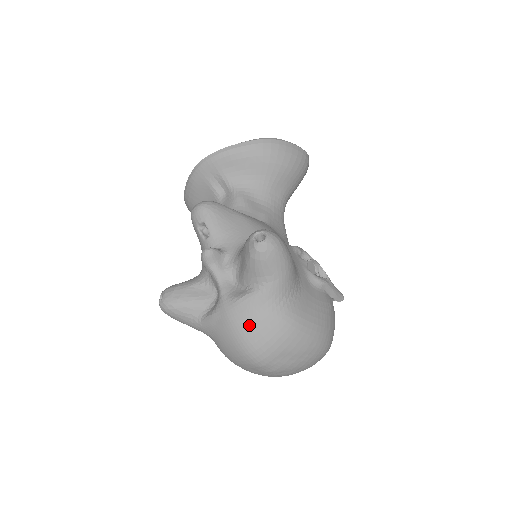
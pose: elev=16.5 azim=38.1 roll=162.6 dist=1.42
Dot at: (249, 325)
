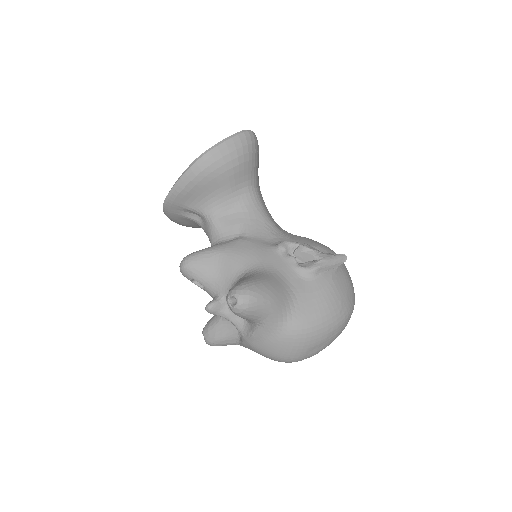
Dot at: (270, 349)
